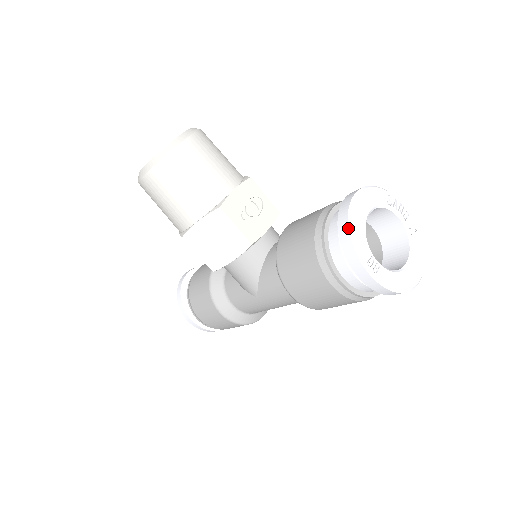
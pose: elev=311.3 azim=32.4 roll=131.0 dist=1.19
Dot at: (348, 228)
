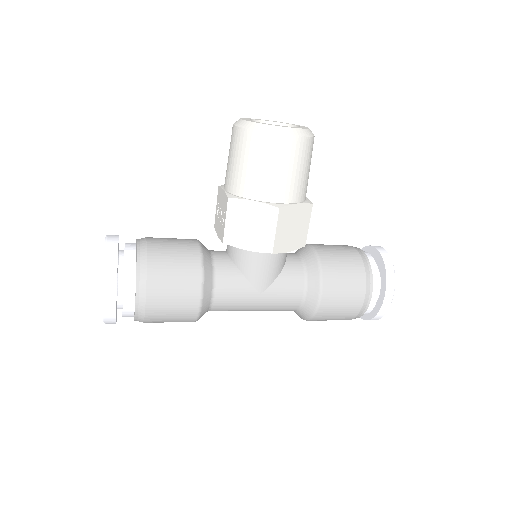
Dot at: (393, 266)
